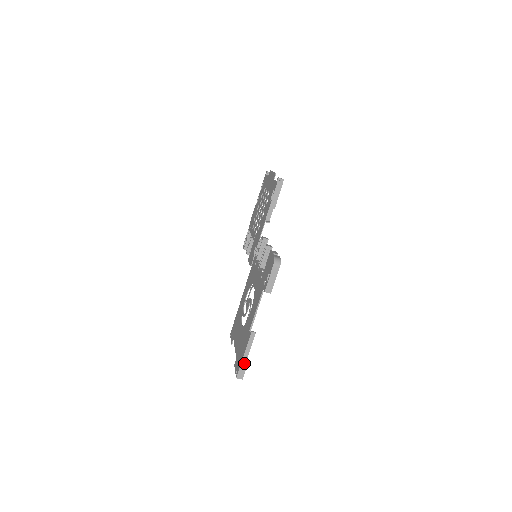
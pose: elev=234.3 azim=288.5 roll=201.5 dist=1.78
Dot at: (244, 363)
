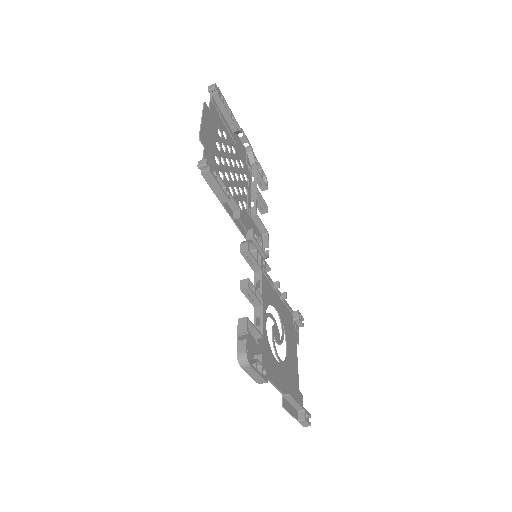
Dot at: (301, 415)
